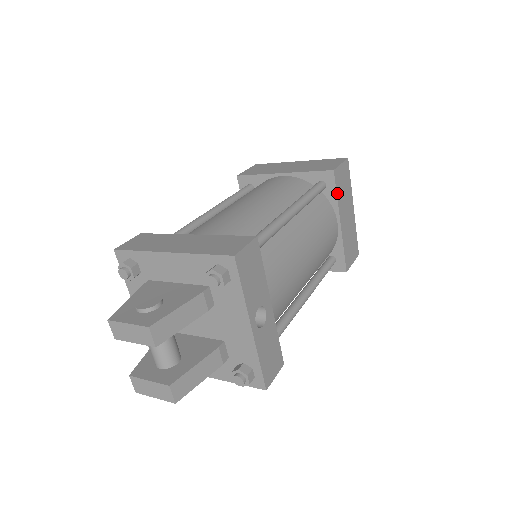
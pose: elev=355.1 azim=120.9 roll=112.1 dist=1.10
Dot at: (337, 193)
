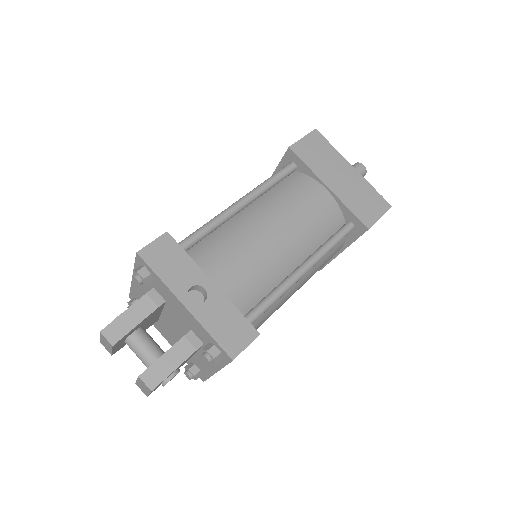
Dot at: (307, 164)
